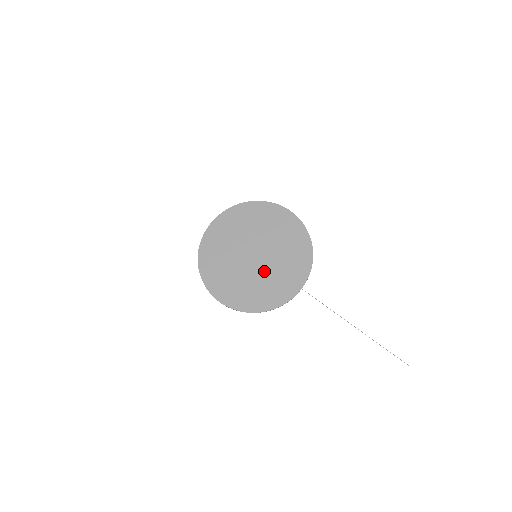
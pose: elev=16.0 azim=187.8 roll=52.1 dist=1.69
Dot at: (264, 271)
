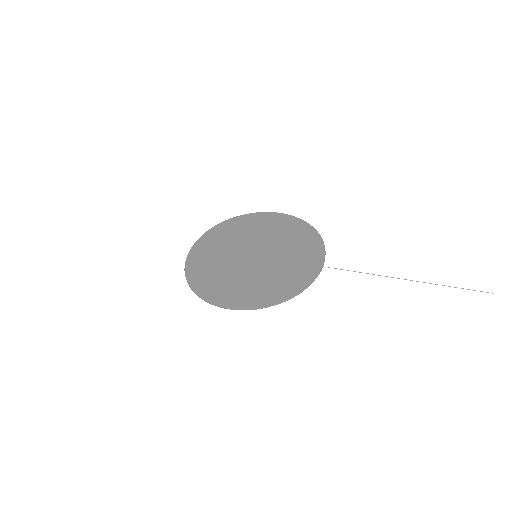
Dot at: (271, 265)
